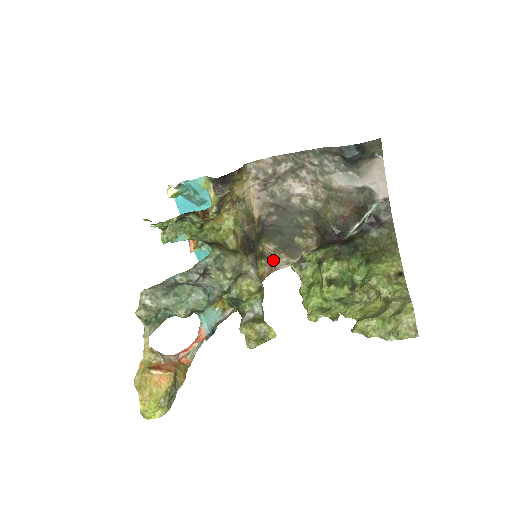
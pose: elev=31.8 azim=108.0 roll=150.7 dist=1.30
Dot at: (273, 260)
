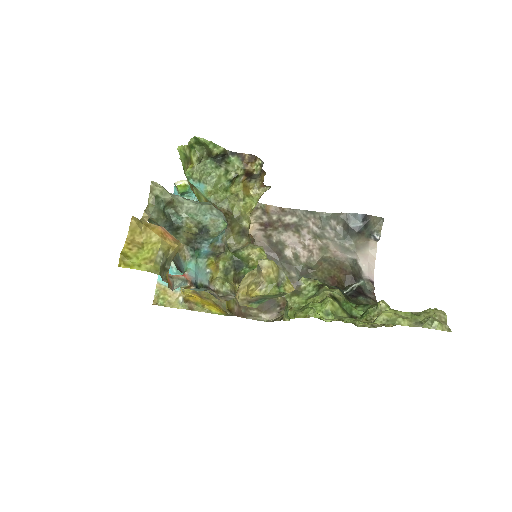
Dot at: (243, 306)
